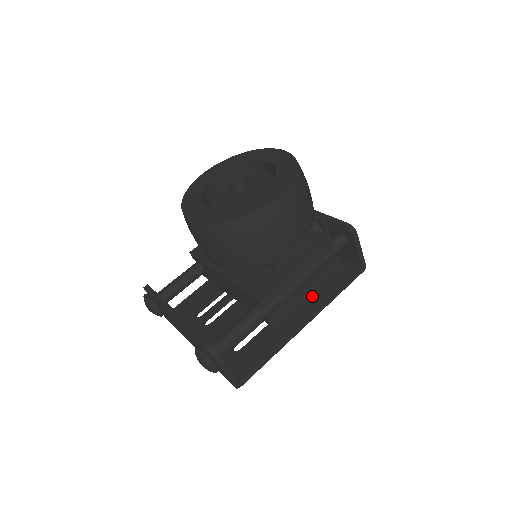
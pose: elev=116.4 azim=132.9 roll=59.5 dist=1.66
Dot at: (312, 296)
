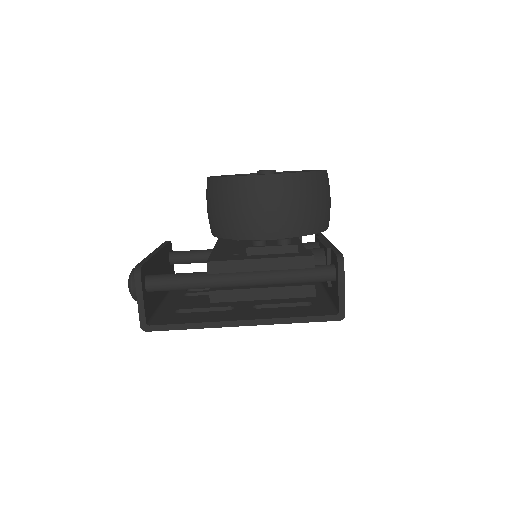
Dot at: (273, 311)
